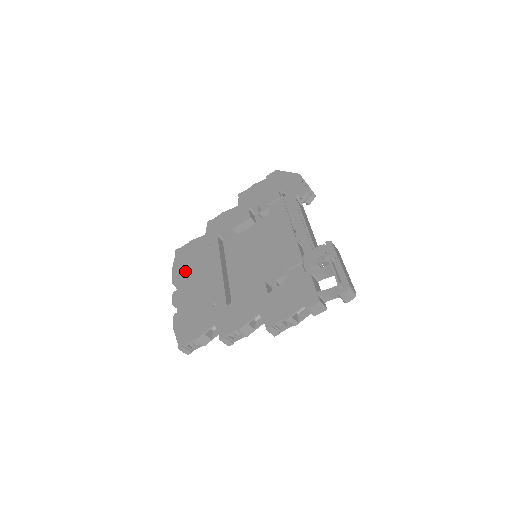
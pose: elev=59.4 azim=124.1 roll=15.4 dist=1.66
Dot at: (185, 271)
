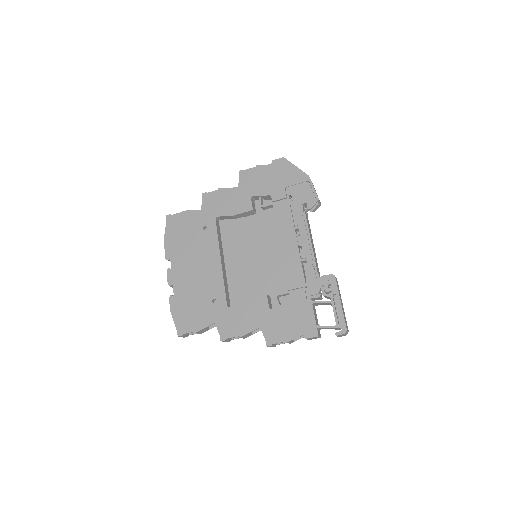
Dot at: (180, 248)
